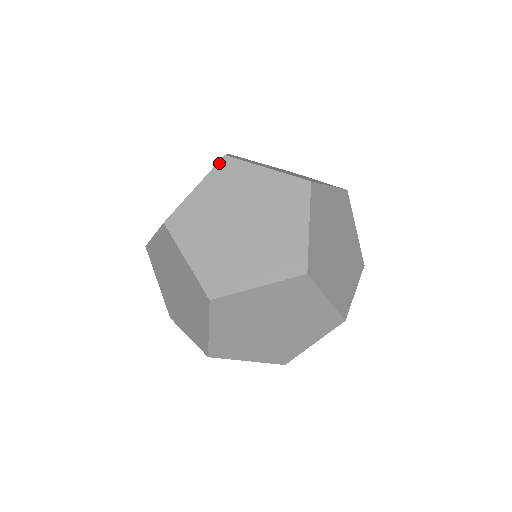
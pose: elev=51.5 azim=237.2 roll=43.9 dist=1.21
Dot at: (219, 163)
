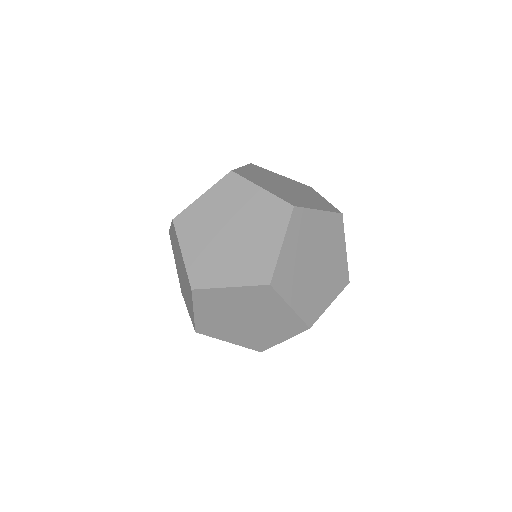
Dot at: (225, 177)
